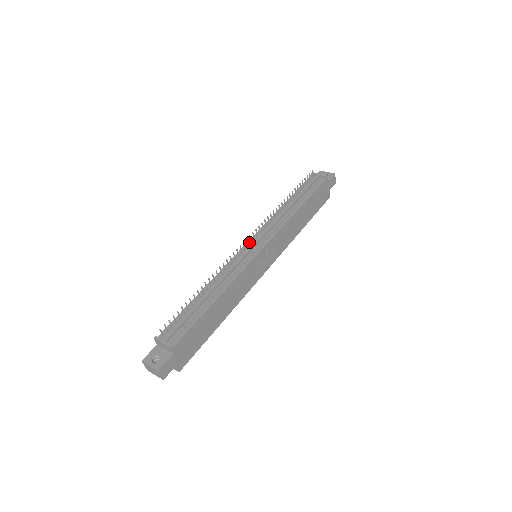
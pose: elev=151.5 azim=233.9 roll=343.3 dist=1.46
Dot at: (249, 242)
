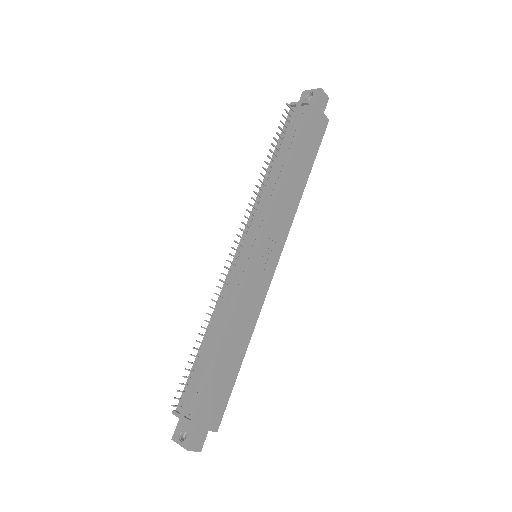
Dot at: (239, 245)
